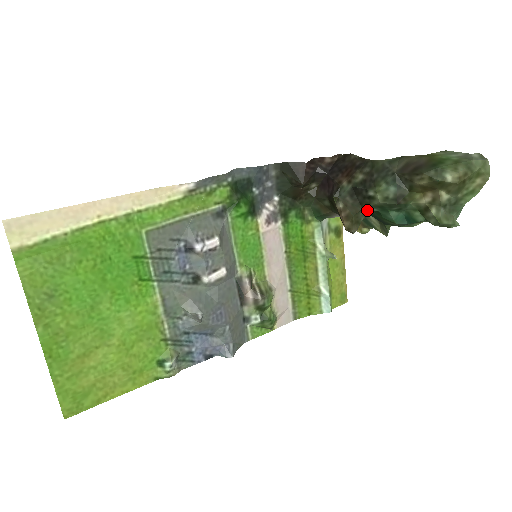
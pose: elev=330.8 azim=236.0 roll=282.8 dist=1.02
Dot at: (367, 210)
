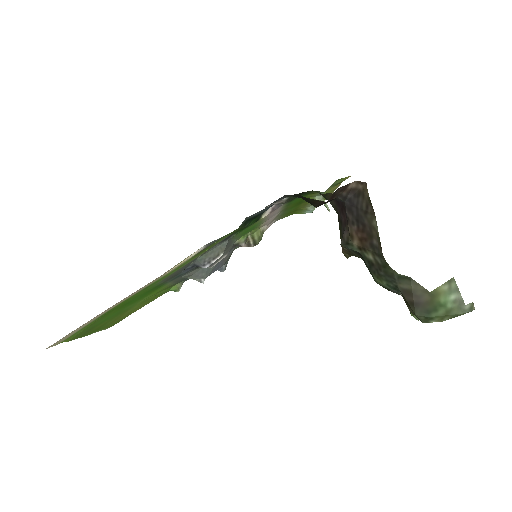
Dot at: occluded
